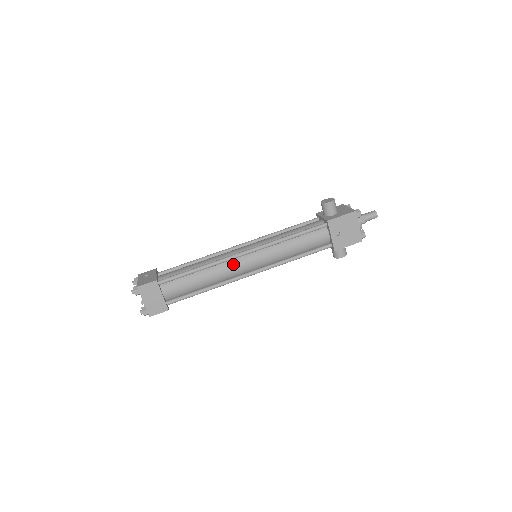
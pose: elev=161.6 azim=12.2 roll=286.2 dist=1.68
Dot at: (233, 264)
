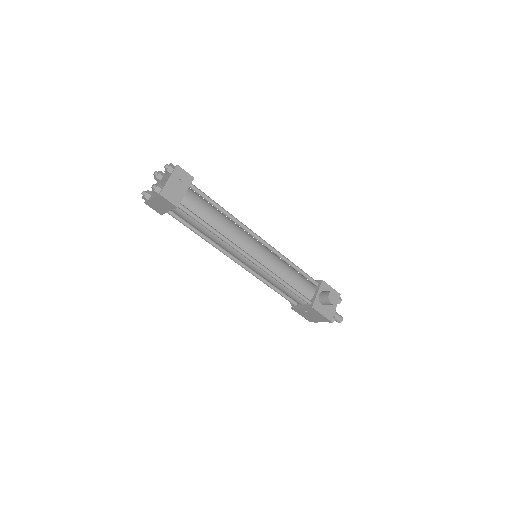
Dot at: (235, 252)
